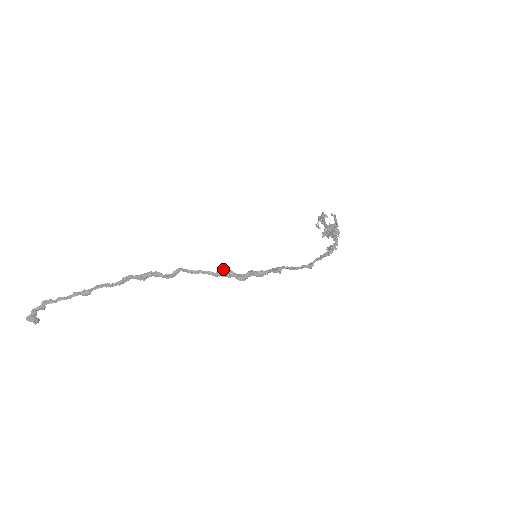
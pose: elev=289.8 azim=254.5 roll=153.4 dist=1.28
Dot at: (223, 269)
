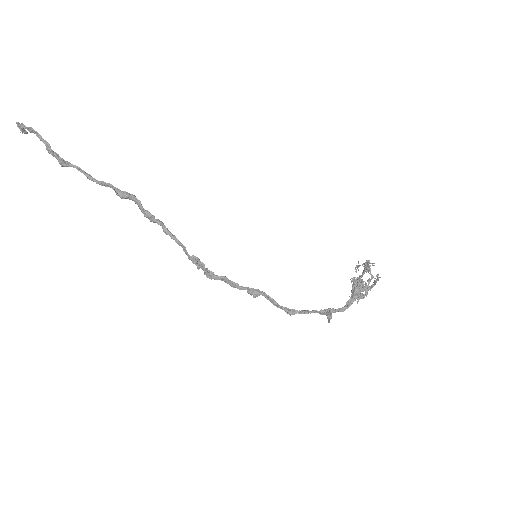
Dot at: (197, 258)
